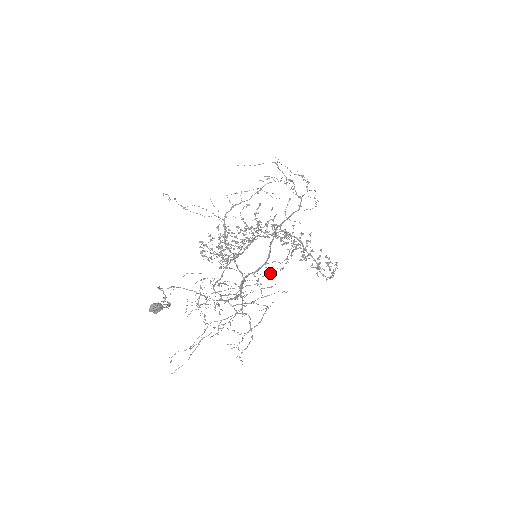
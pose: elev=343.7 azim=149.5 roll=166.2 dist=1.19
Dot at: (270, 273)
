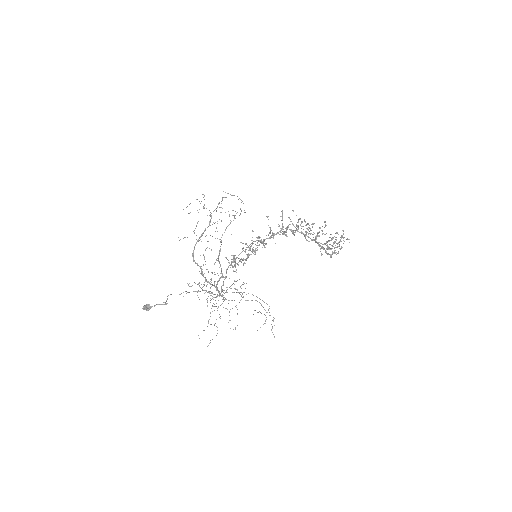
Dot at: (200, 273)
